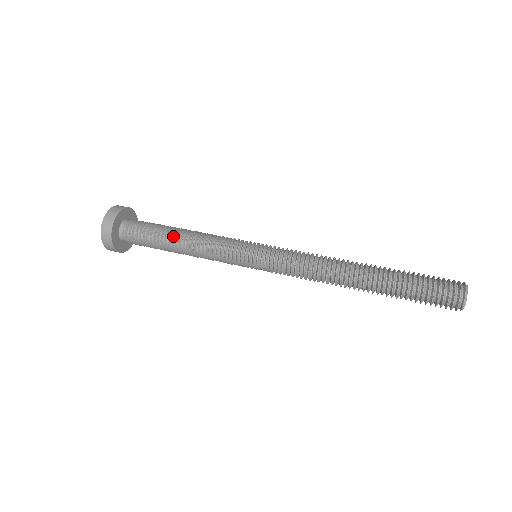
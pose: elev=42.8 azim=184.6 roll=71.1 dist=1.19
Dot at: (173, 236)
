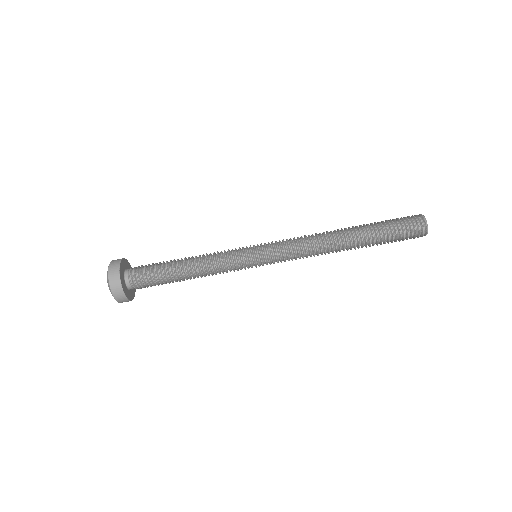
Dot at: (180, 273)
